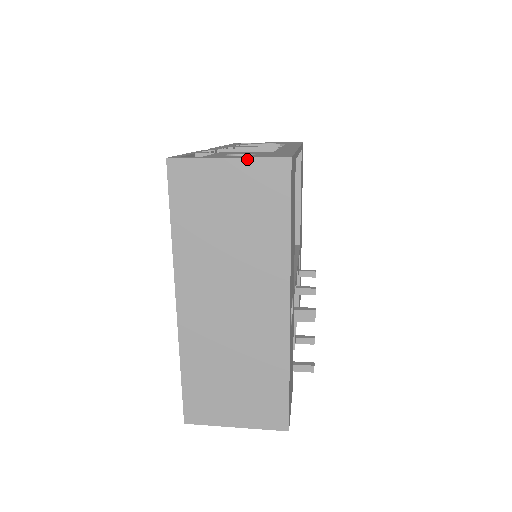
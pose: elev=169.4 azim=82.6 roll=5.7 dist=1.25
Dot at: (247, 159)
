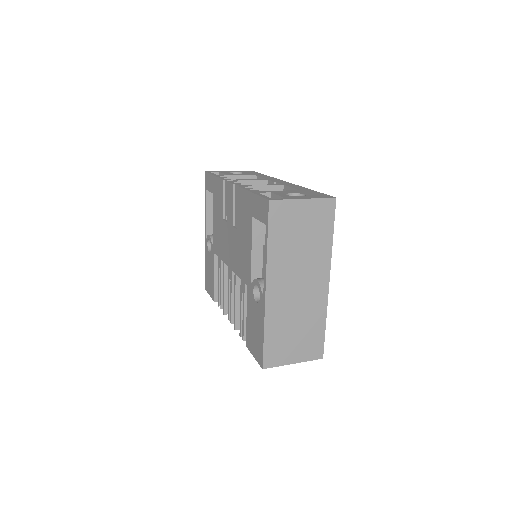
Dot at: (314, 199)
